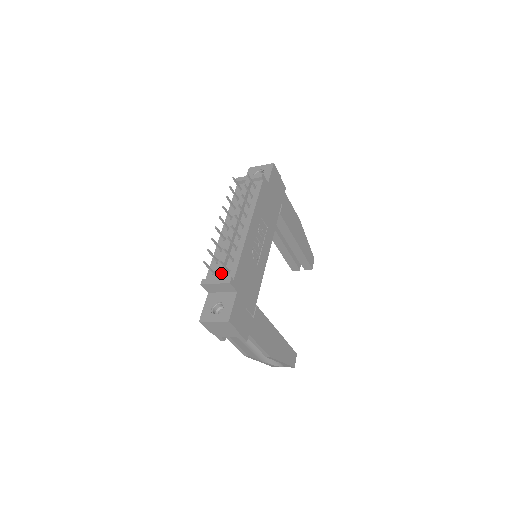
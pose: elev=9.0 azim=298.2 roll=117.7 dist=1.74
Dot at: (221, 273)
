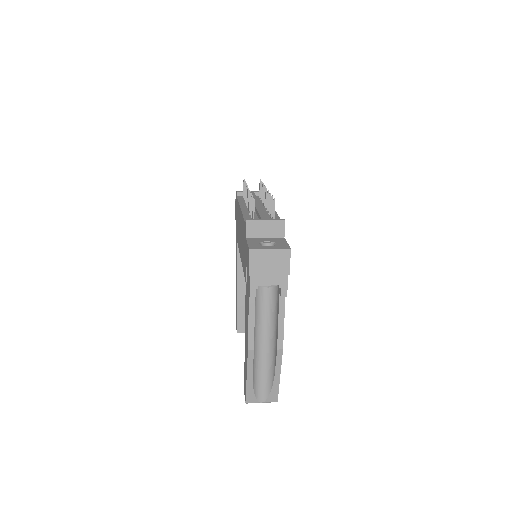
Dot at: (267, 218)
